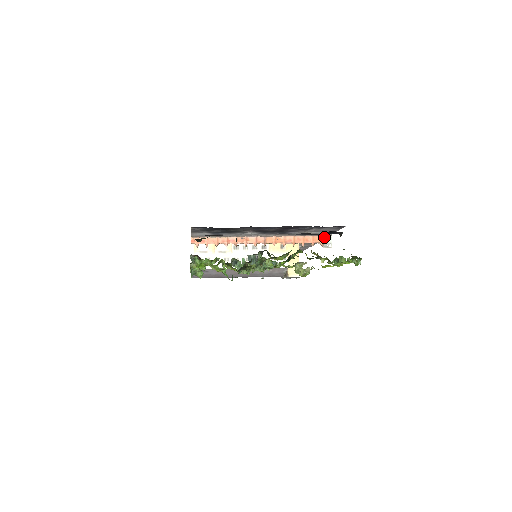
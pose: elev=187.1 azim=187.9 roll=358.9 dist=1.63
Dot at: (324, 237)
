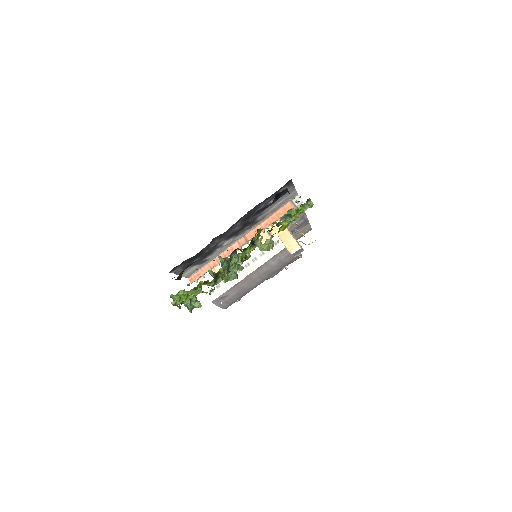
Dot at: (293, 201)
